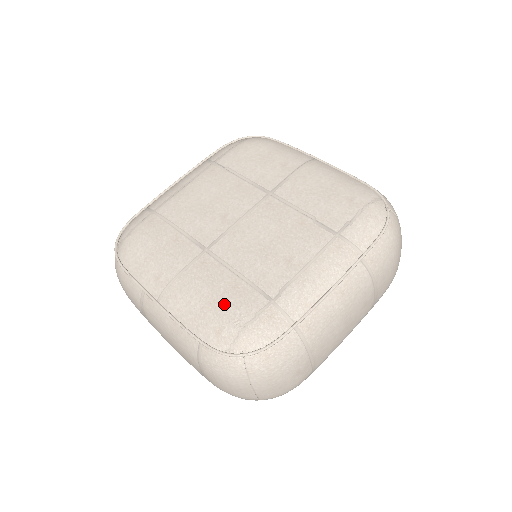
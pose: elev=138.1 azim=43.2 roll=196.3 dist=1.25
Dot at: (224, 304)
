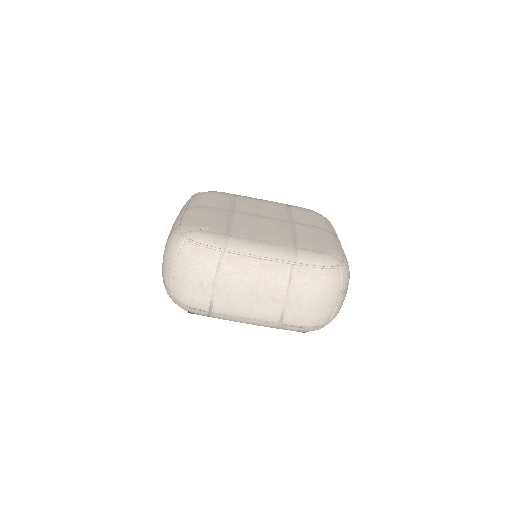
Dot at: (208, 222)
